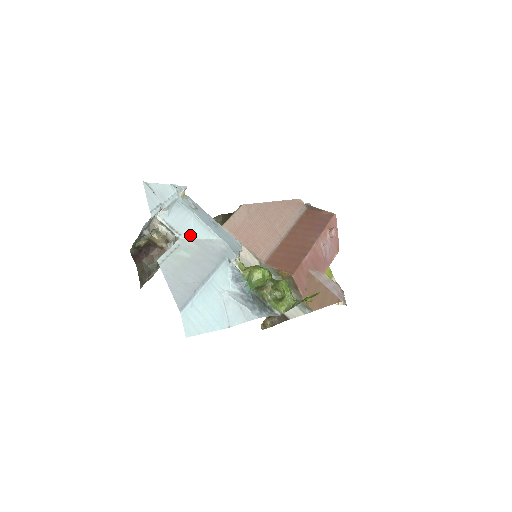
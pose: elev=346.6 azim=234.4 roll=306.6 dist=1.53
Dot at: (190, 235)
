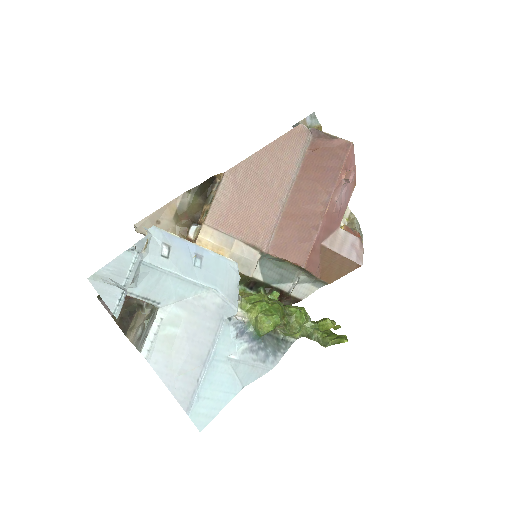
Dot at: (172, 299)
